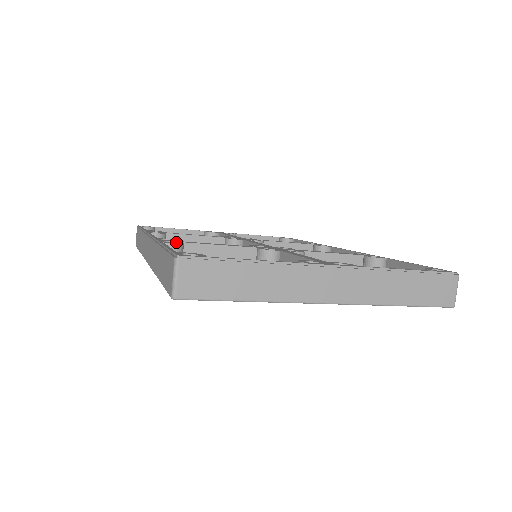
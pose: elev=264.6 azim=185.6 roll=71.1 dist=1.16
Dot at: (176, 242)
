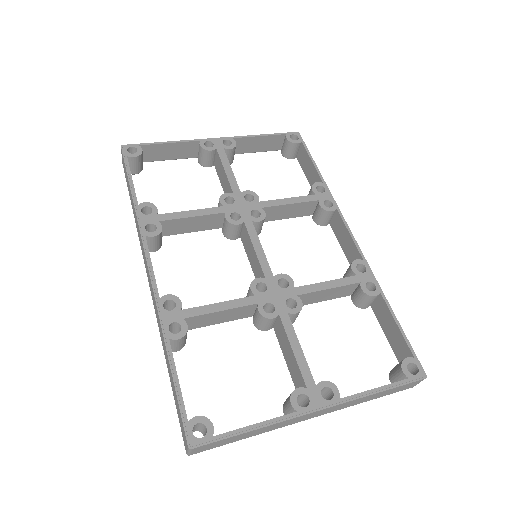
Dot at: (180, 325)
